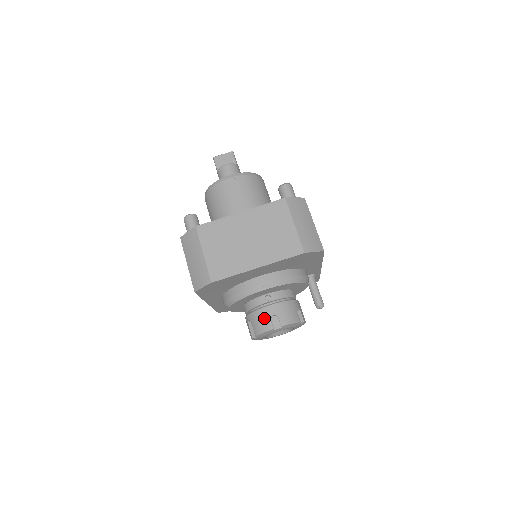
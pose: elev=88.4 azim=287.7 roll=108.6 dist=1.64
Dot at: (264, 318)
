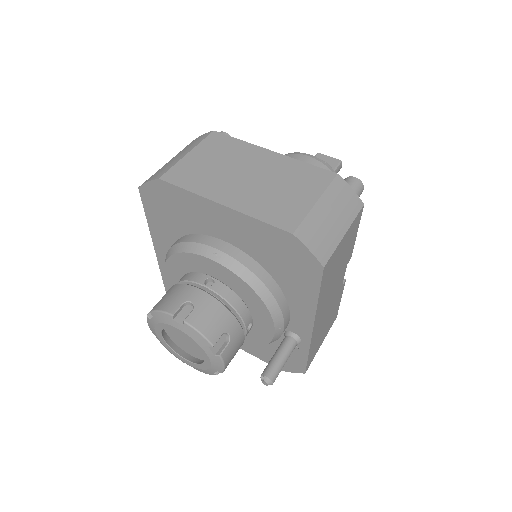
Dot at: (178, 296)
